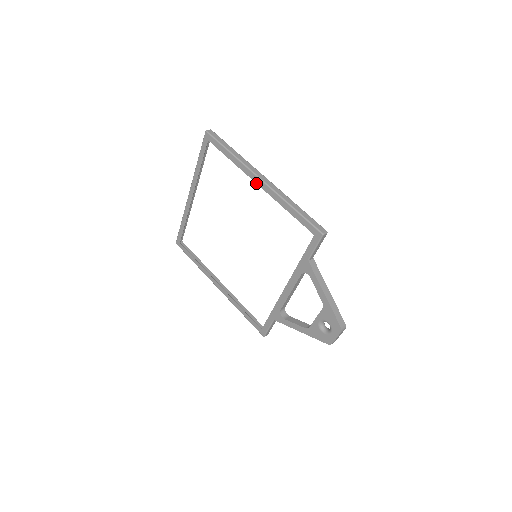
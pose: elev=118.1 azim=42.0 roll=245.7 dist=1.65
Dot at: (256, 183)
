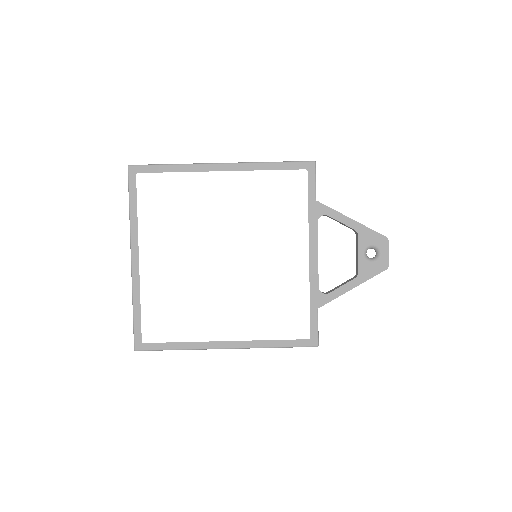
Dot at: occluded
